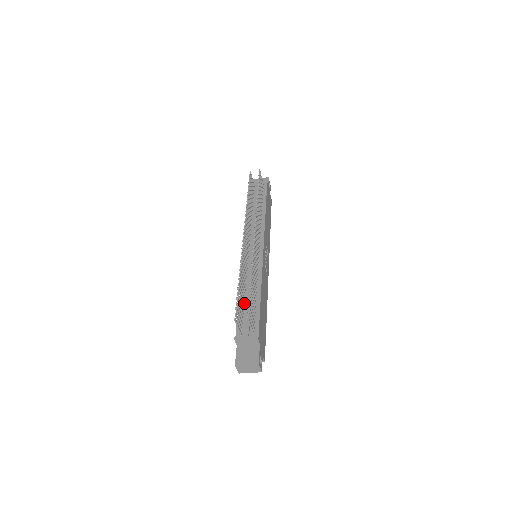
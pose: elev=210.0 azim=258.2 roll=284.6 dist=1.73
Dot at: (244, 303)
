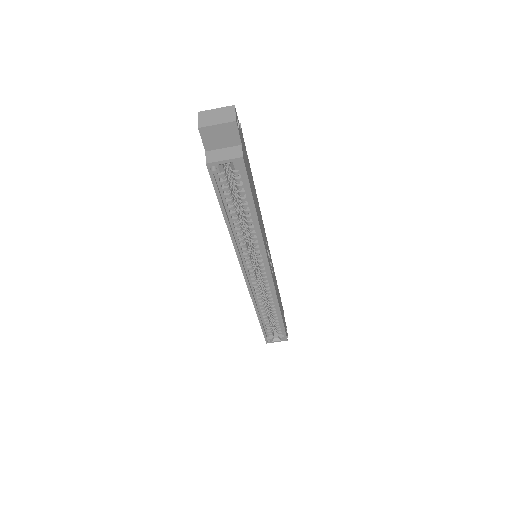
Dot at: occluded
